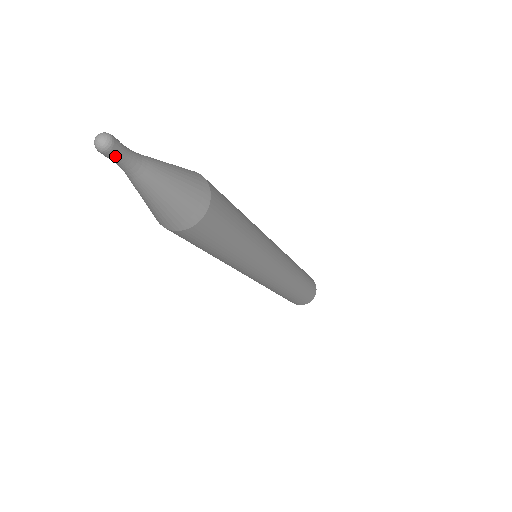
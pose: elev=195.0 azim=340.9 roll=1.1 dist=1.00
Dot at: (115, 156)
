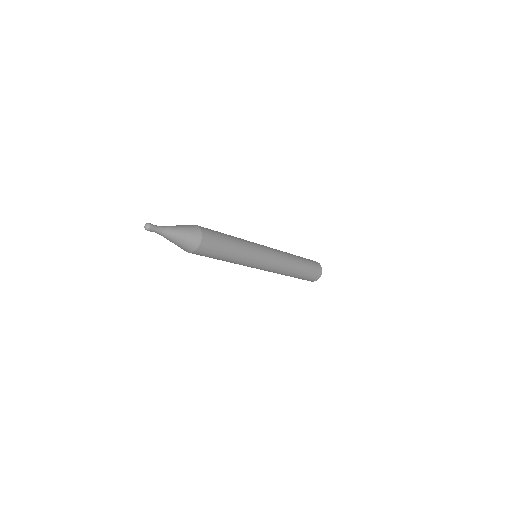
Dot at: (153, 231)
